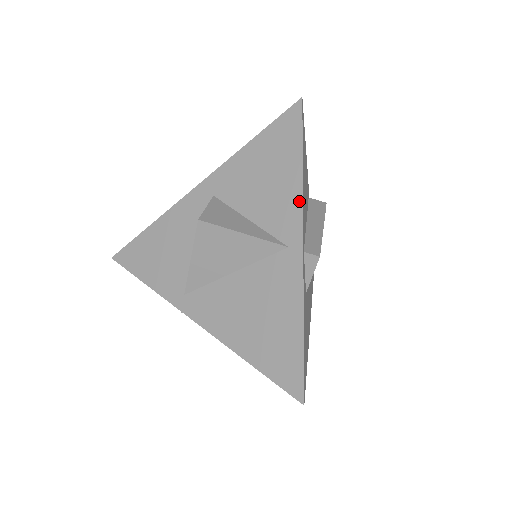
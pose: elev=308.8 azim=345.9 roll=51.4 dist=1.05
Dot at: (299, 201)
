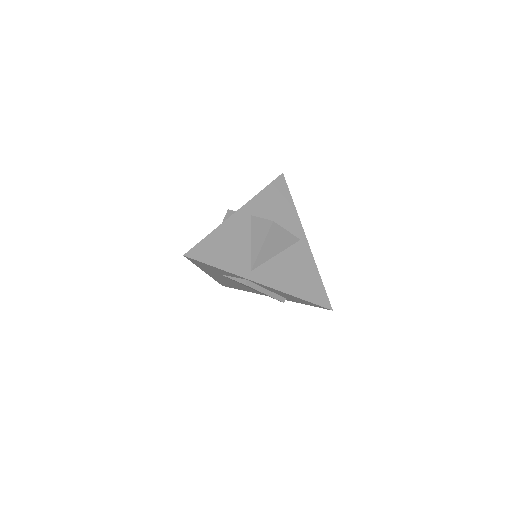
Dot at: (298, 219)
